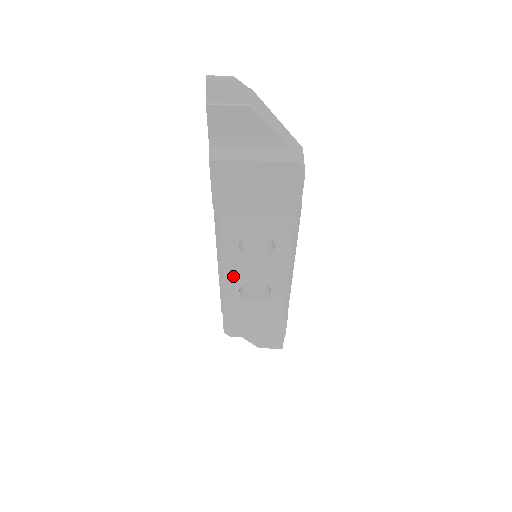
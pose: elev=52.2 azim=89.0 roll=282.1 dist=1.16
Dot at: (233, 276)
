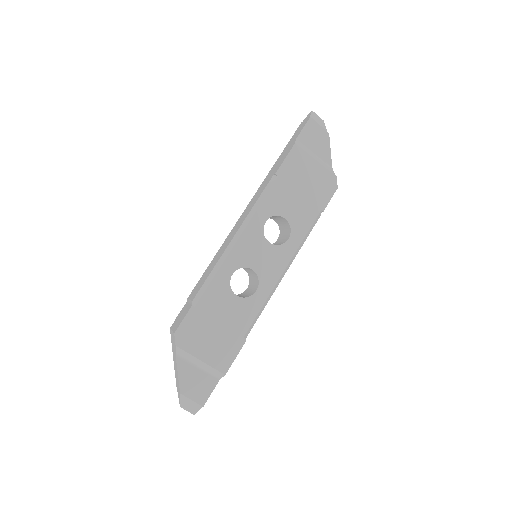
Dot at: (240, 253)
